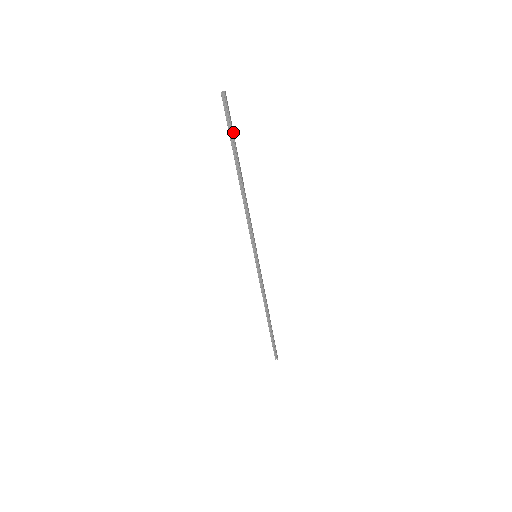
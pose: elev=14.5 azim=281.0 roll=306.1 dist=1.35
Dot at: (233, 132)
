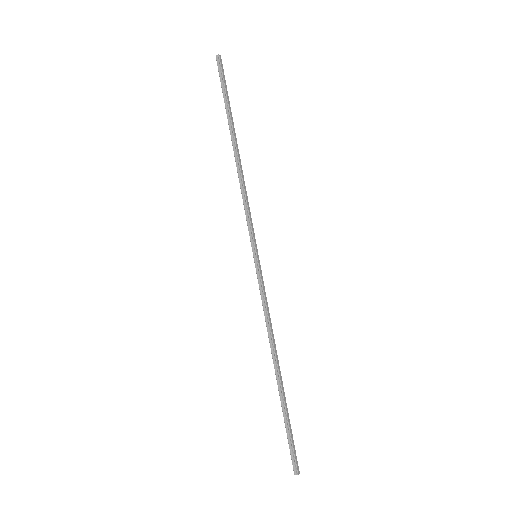
Dot at: occluded
